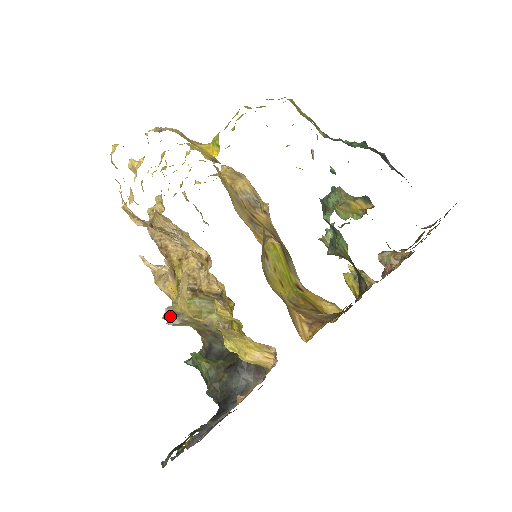
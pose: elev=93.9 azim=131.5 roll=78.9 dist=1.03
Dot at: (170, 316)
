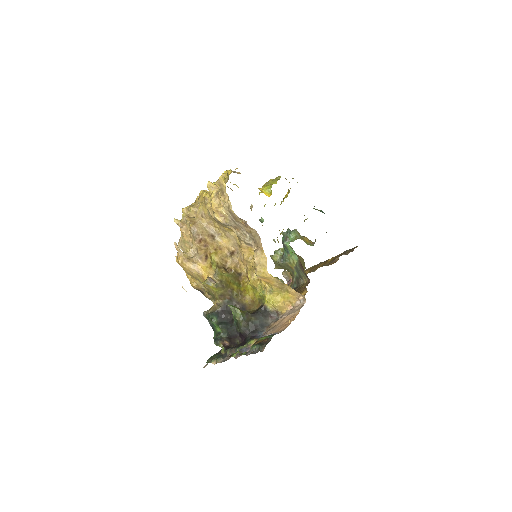
Dot at: (212, 282)
